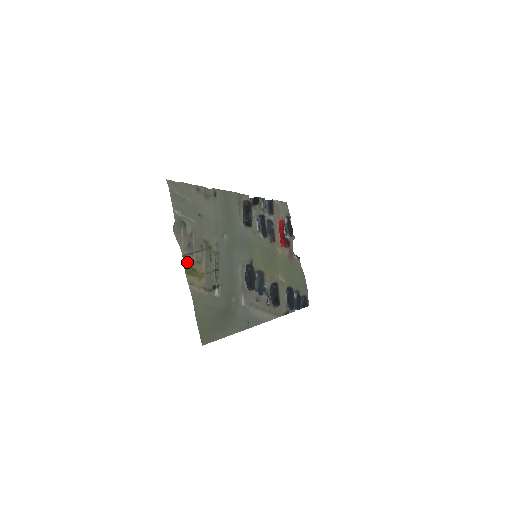
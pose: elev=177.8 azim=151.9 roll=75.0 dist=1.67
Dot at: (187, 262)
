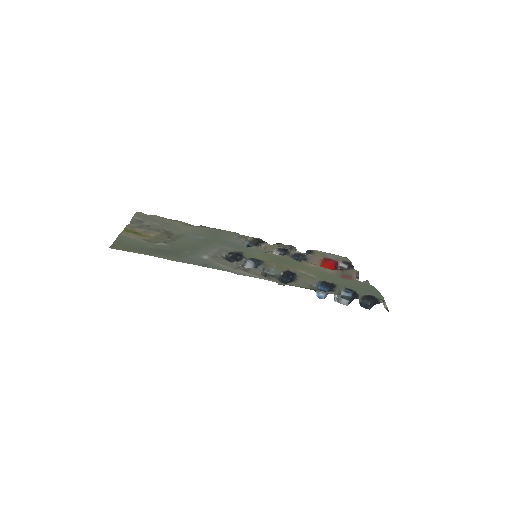
Dot at: (130, 229)
